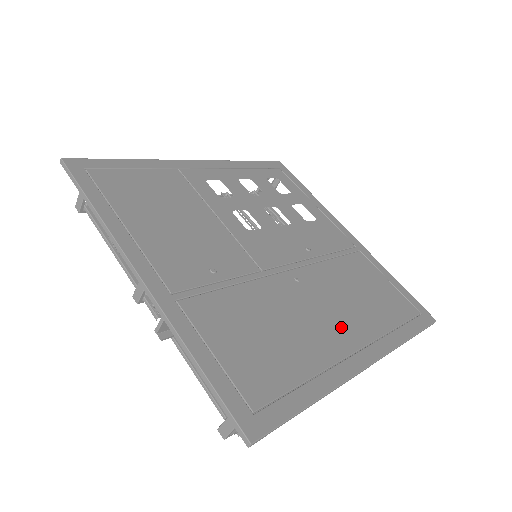
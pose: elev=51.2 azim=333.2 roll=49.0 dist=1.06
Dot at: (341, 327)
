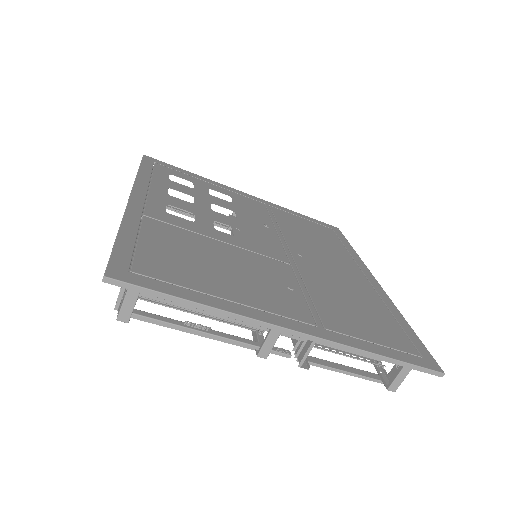
Dot at: (347, 270)
